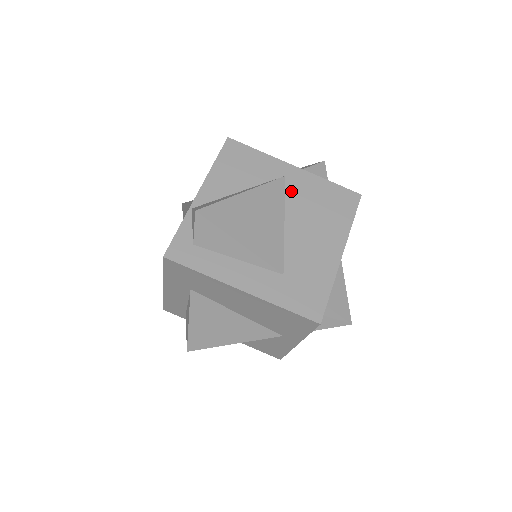
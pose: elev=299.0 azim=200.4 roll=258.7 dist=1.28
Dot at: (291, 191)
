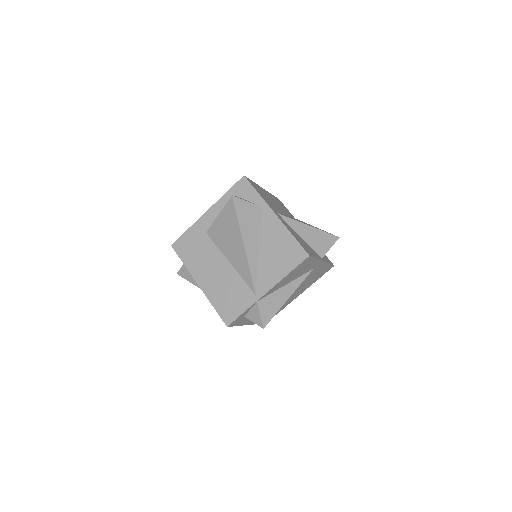
Dot at: (308, 275)
